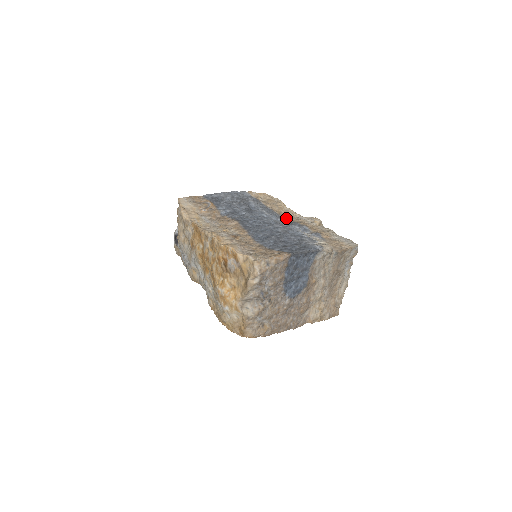
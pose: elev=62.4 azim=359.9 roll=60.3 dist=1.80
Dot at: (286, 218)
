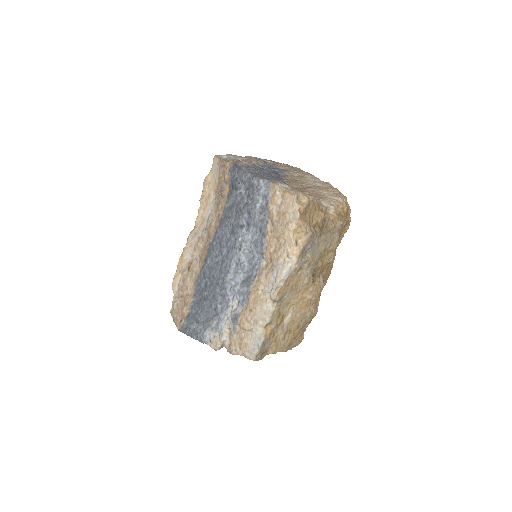
Dot at: (270, 256)
